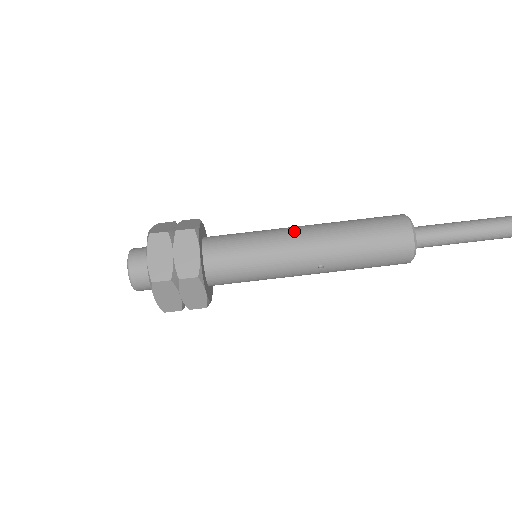
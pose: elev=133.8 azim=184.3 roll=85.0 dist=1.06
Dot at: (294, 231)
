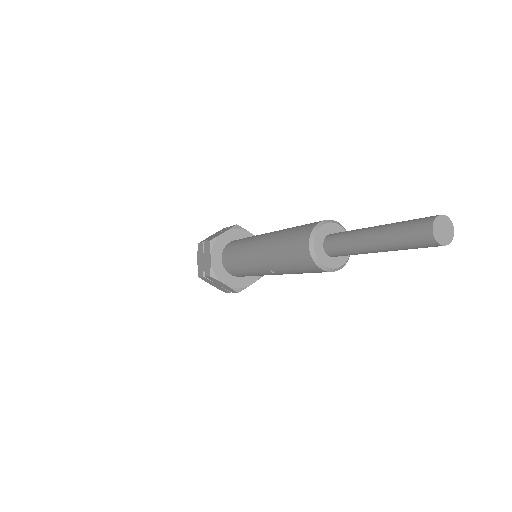
Dot at: (257, 240)
